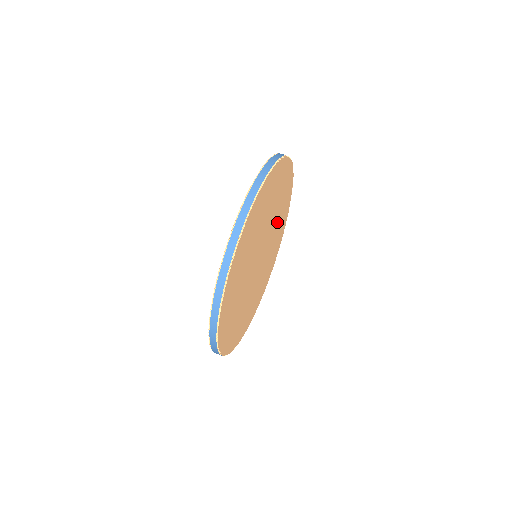
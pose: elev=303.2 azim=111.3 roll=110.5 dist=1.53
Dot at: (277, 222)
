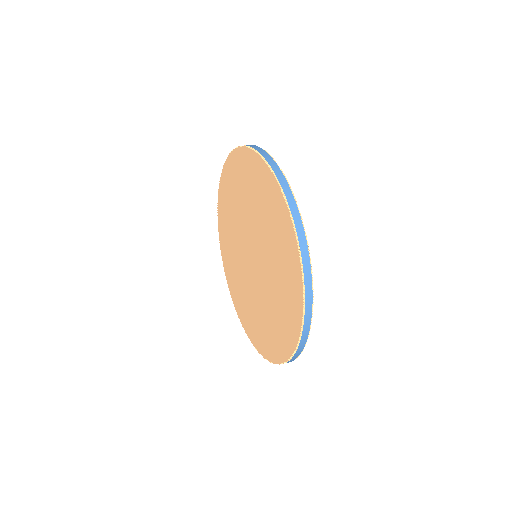
Dot at: occluded
